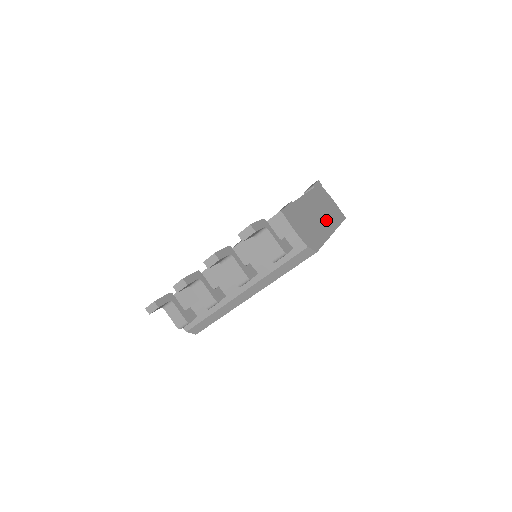
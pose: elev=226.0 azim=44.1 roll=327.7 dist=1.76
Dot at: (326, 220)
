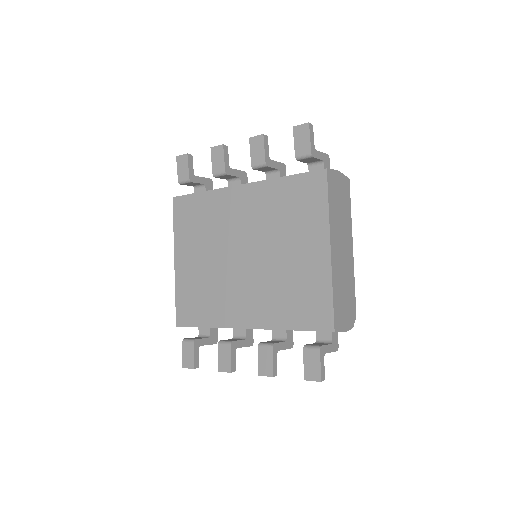
Dot at: (346, 239)
